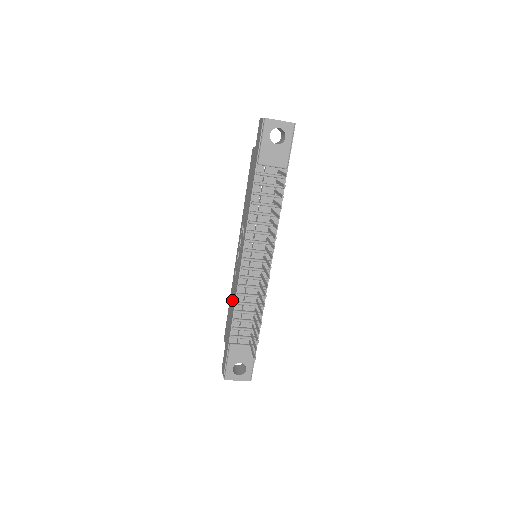
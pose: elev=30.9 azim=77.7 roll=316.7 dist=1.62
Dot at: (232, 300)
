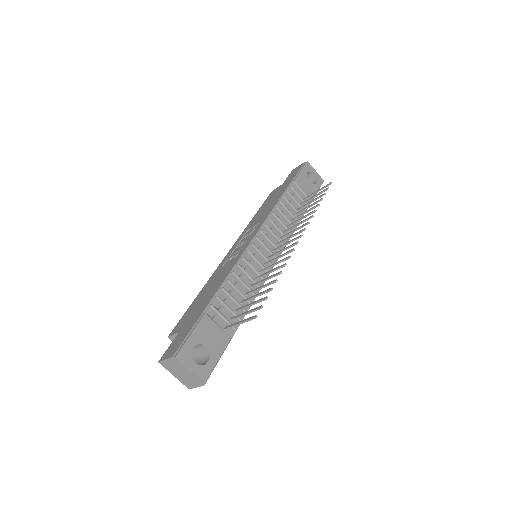
Dot at: (215, 282)
